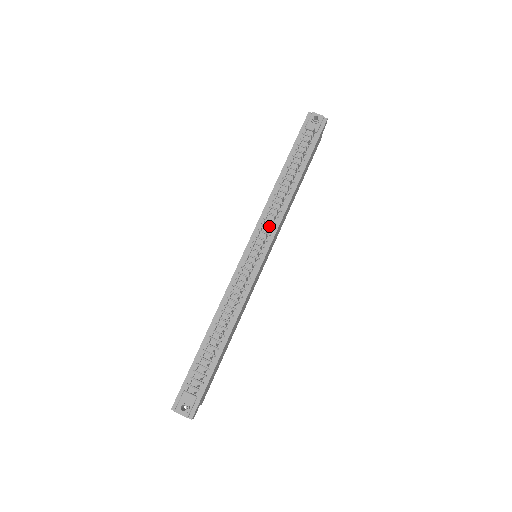
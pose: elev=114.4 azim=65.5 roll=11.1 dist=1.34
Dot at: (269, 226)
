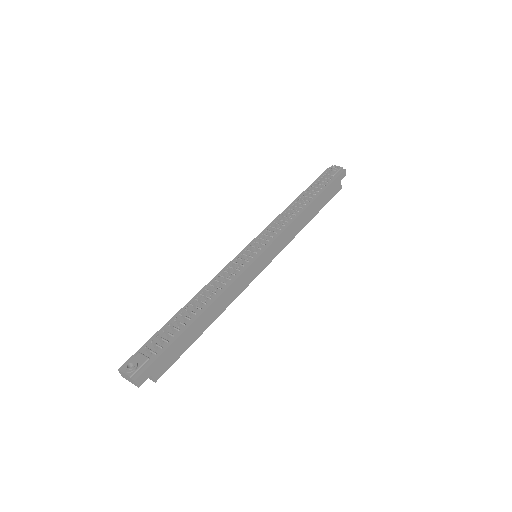
Dot at: (274, 232)
